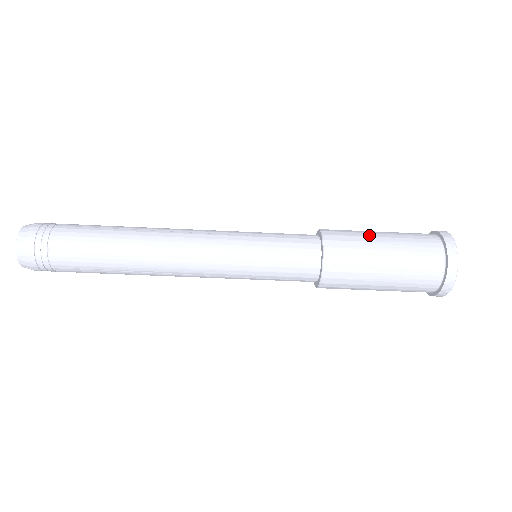
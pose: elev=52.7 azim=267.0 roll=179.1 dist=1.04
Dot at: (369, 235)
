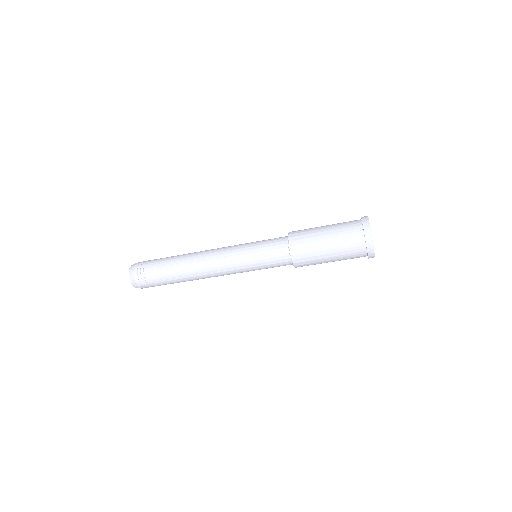
Dot at: (317, 227)
